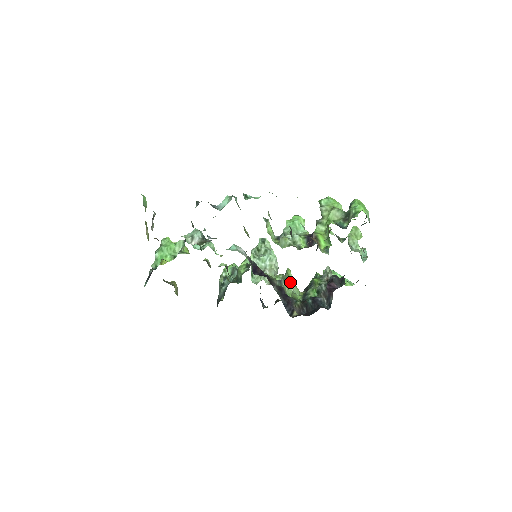
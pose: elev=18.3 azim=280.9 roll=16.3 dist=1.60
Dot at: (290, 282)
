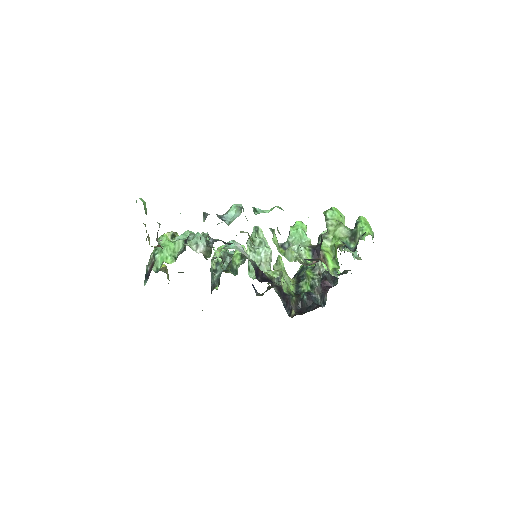
Dot at: occluded
